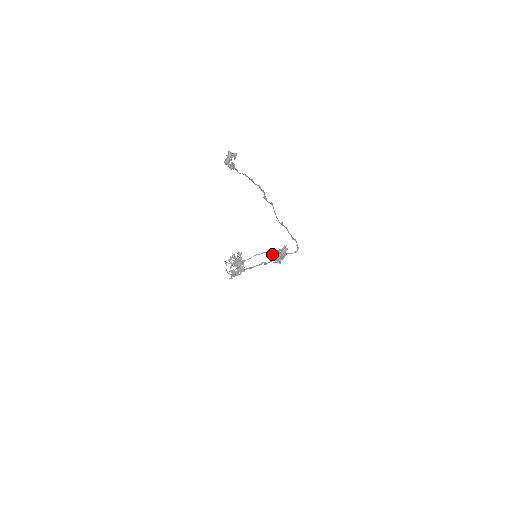
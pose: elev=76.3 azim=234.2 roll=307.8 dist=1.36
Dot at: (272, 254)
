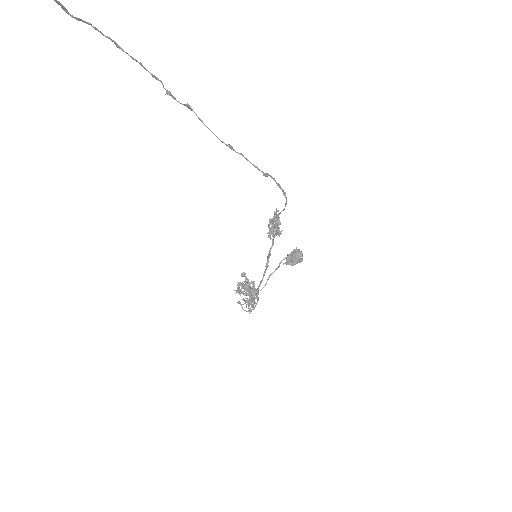
Dot at: (286, 261)
